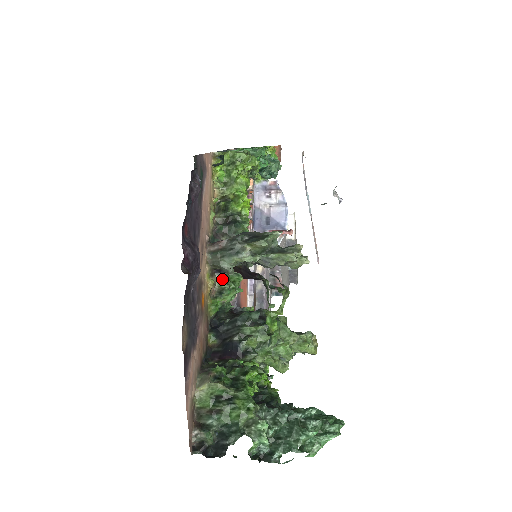
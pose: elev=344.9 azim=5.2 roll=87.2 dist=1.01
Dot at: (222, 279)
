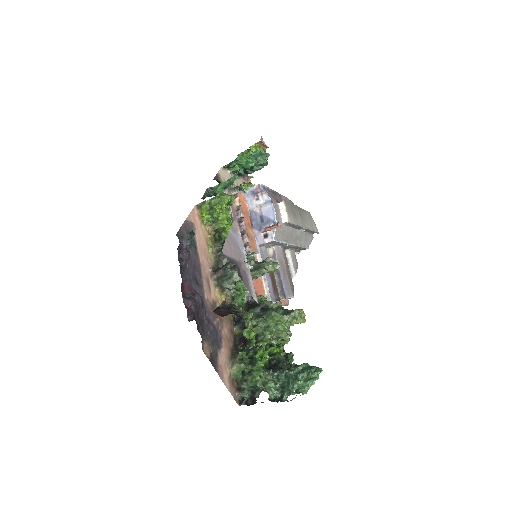
Dot at: (231, 291)
